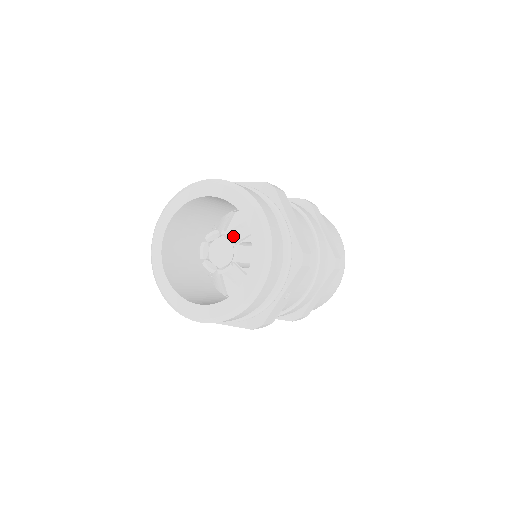
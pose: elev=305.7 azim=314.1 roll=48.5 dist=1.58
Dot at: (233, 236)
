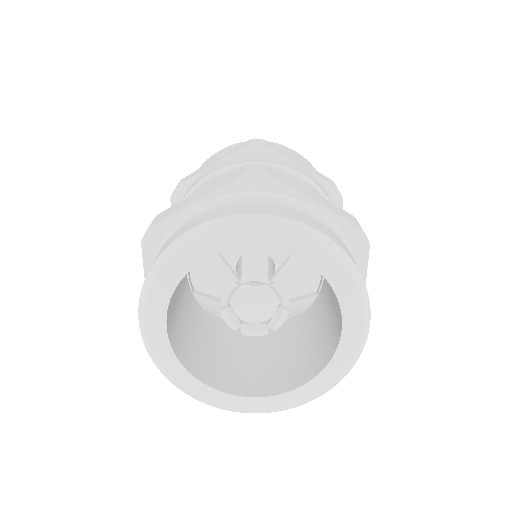
Dot at: (256, 273)
